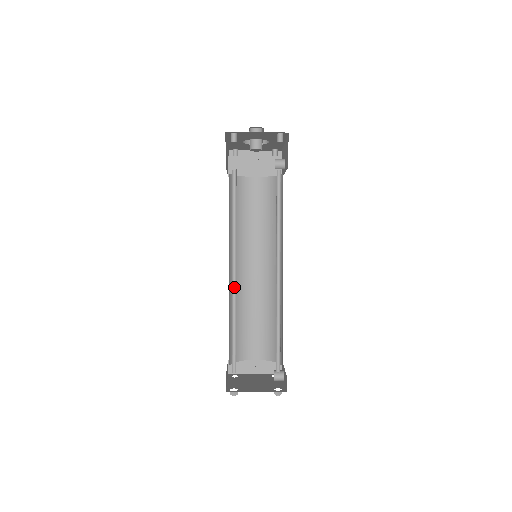
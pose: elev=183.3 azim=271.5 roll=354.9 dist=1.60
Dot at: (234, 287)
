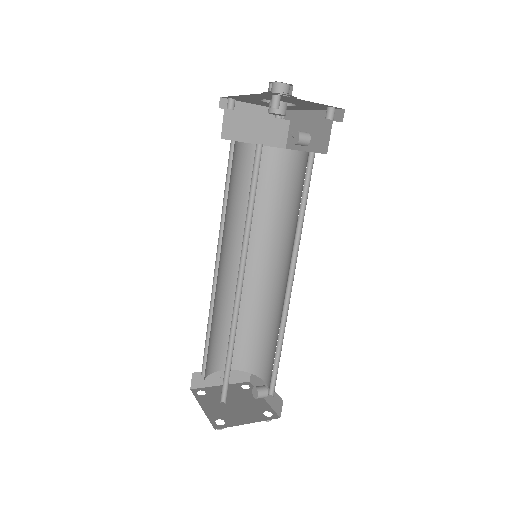
Dot at: (236, 301)
